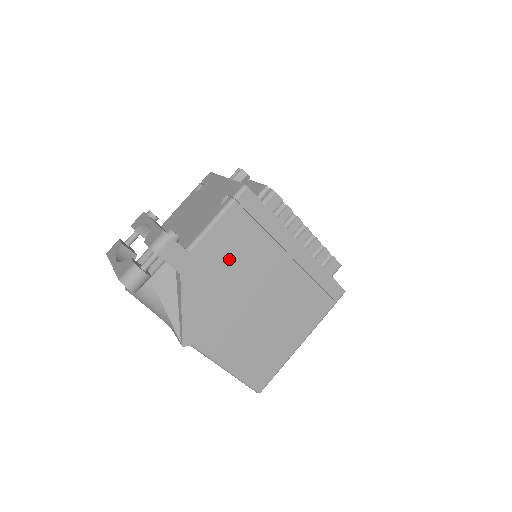
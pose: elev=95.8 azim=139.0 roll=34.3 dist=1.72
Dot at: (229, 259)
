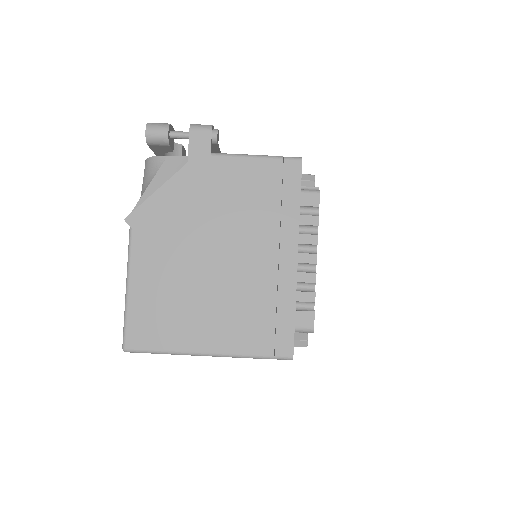
Dot at: (231, 196)
